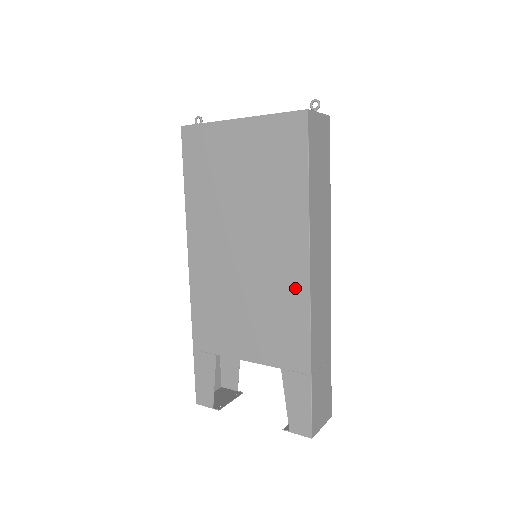
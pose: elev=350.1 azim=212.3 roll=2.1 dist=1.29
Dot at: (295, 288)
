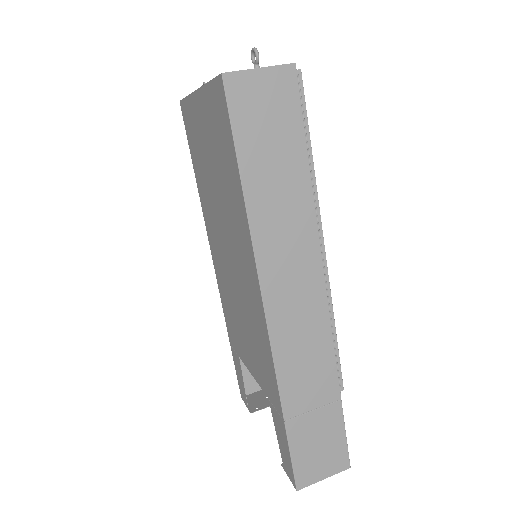
Dot at: (258, 312)
